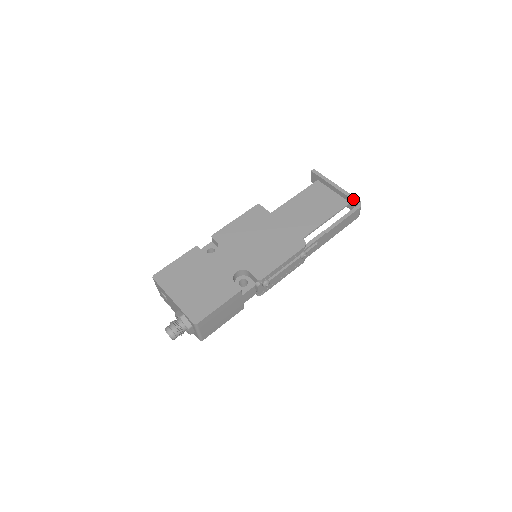
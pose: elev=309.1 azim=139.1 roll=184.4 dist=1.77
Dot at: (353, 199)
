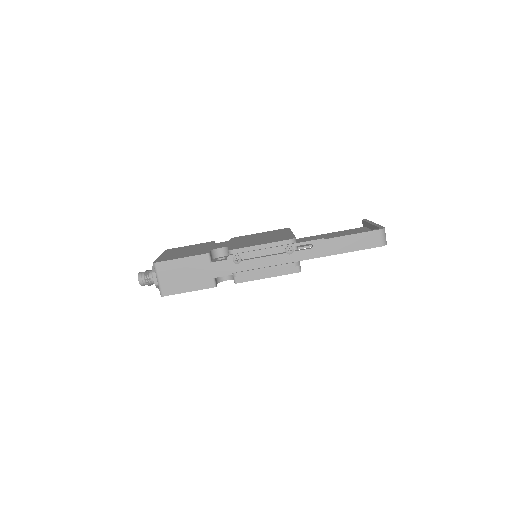
Dot at: (379, 227)
